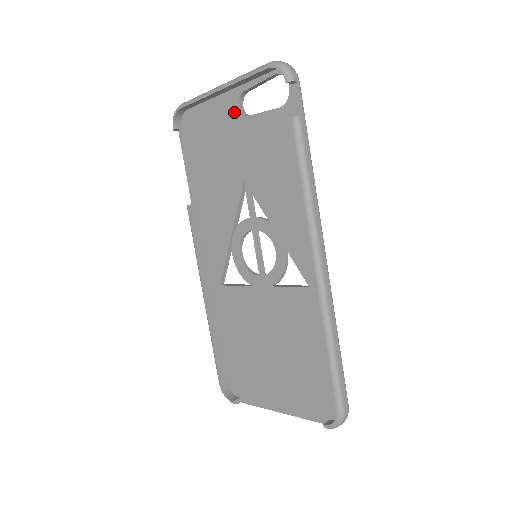
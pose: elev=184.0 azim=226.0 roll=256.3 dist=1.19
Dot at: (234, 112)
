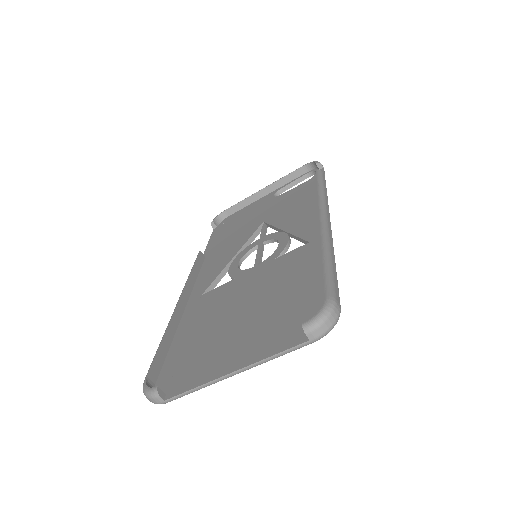
Dot at: (269, 199)
